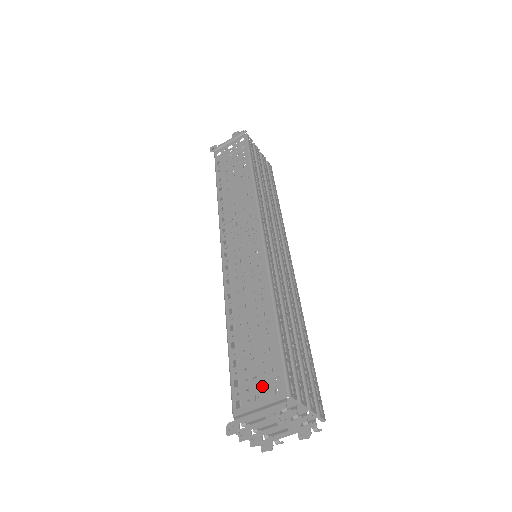
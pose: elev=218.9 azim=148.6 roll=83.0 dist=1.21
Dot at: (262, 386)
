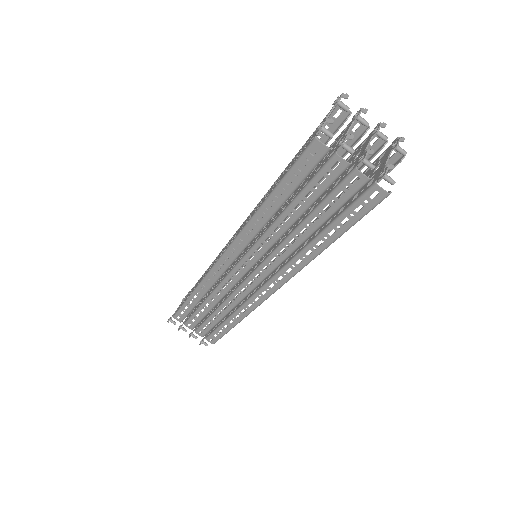
Dot at: occluded
